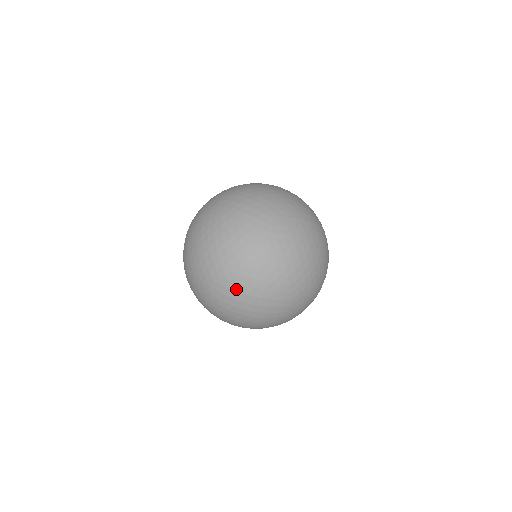
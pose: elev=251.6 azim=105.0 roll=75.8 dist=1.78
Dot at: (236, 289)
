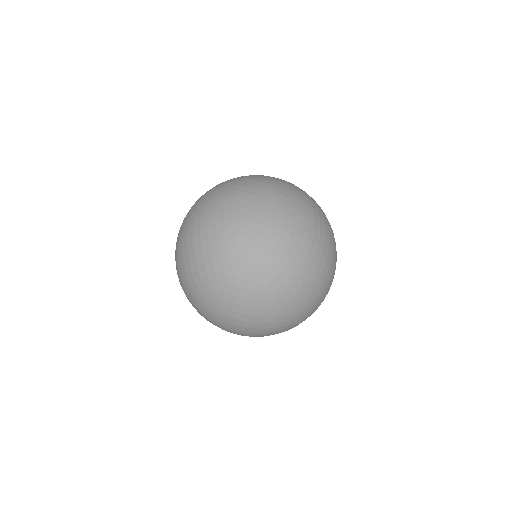
Dot at: (208, 192)
